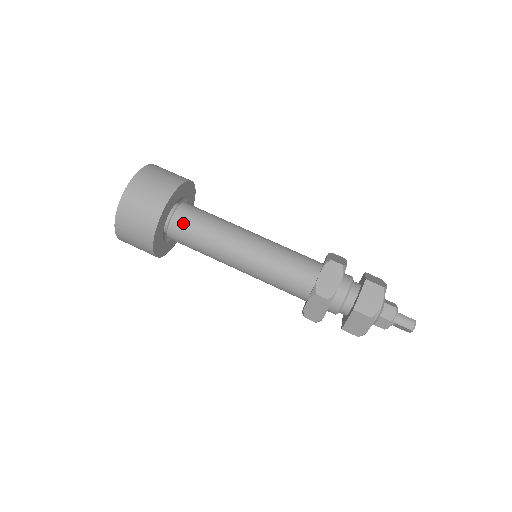
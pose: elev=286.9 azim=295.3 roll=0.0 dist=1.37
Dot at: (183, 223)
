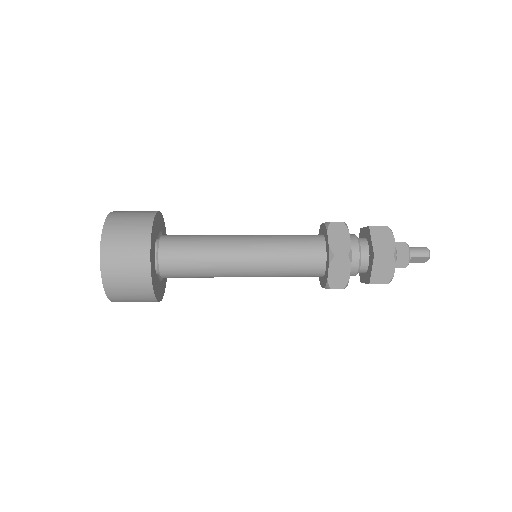
Dot at: (173, 251)
